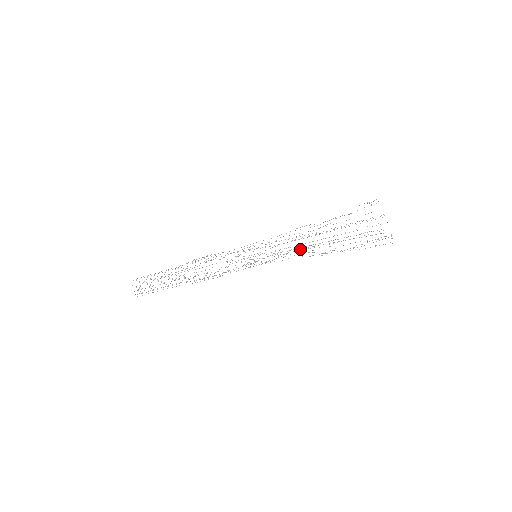
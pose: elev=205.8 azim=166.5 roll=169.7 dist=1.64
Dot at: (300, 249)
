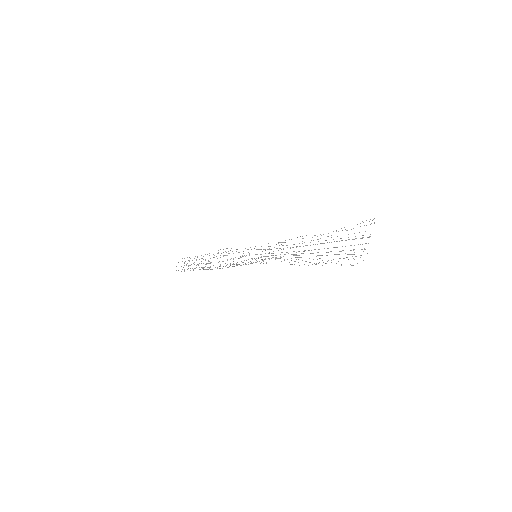
Dot at: occluded
